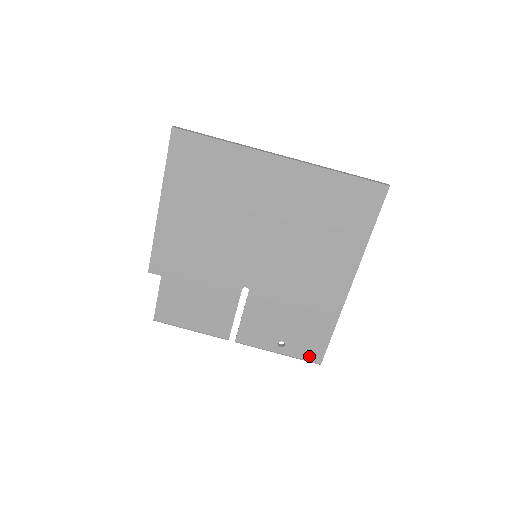
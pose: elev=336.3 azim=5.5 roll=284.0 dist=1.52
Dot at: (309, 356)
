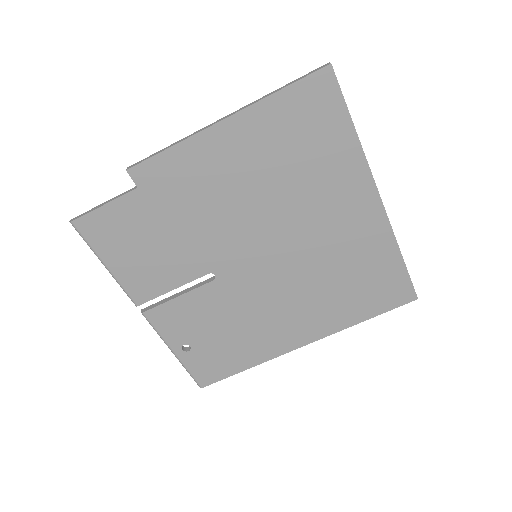
Dot at: (200, 375)
